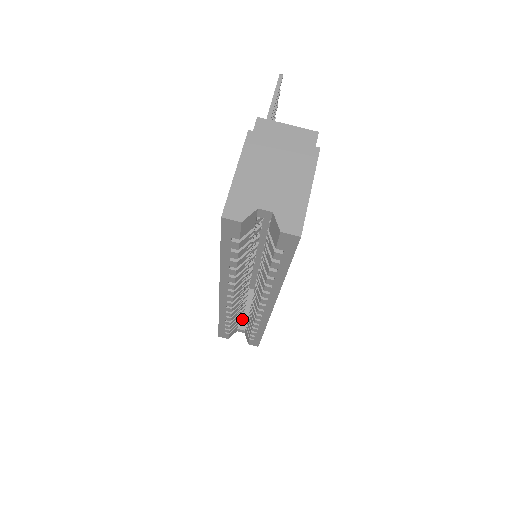
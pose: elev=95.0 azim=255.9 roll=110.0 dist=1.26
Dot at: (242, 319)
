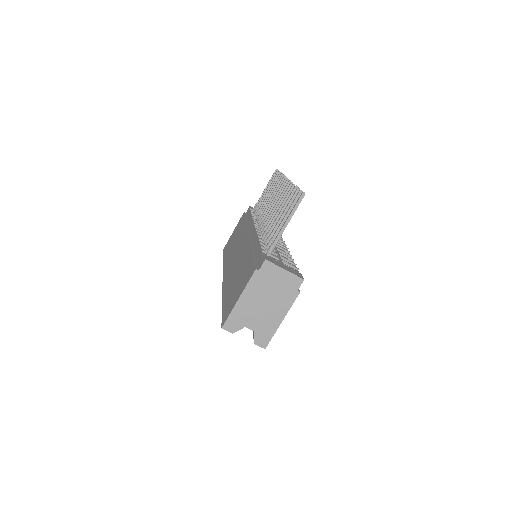
Dot at: occluded
